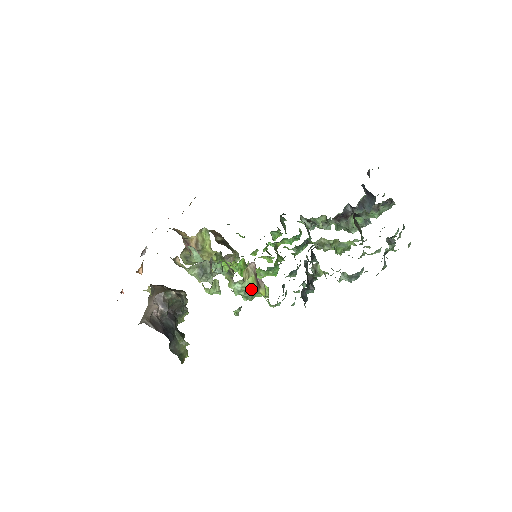
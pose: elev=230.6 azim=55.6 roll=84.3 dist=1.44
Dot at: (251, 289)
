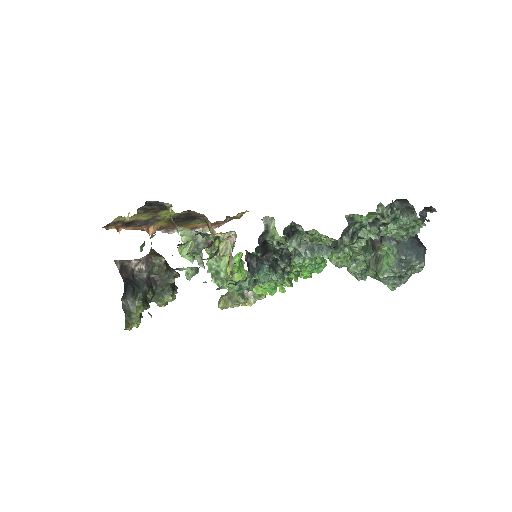
Dot at: (224, 271)
